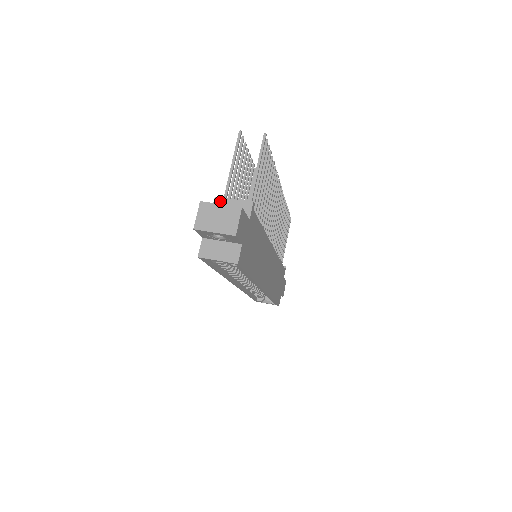
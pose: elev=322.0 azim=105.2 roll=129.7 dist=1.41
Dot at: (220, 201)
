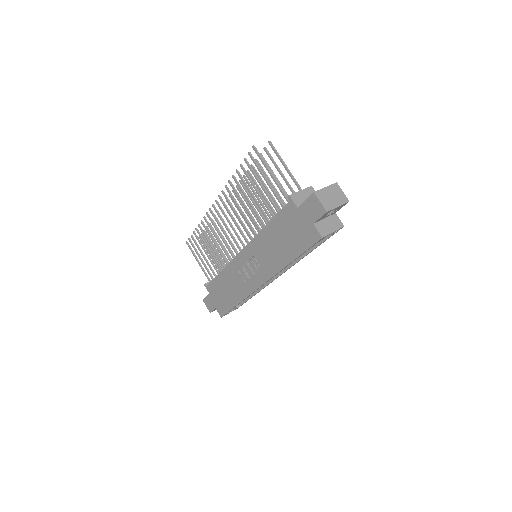
Dot at: (295, 196)
